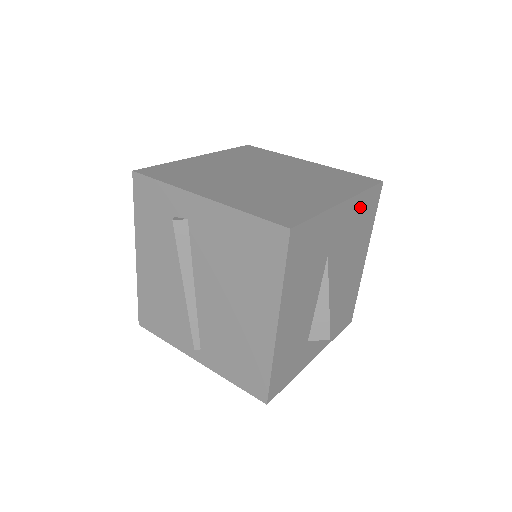
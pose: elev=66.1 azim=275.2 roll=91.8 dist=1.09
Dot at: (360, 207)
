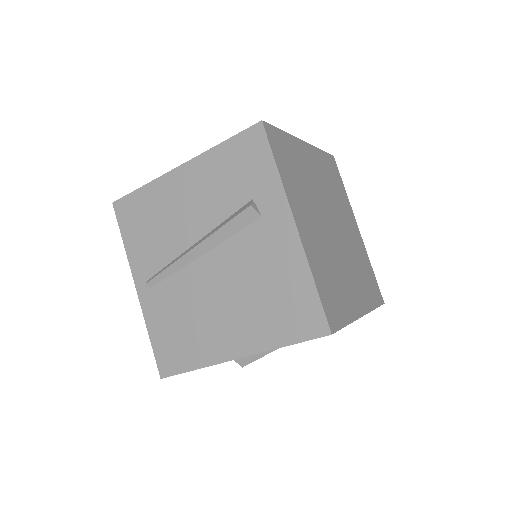
Dot at: occluded
